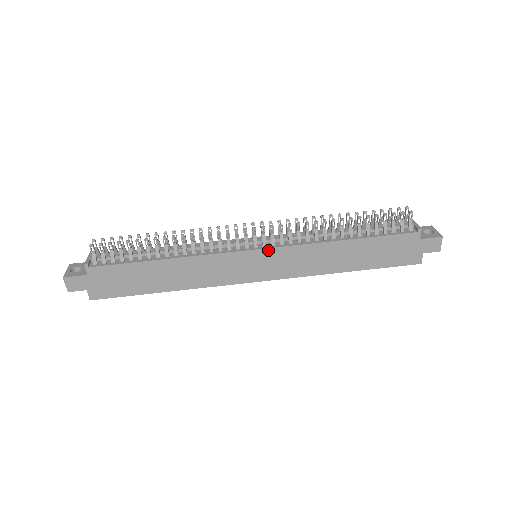
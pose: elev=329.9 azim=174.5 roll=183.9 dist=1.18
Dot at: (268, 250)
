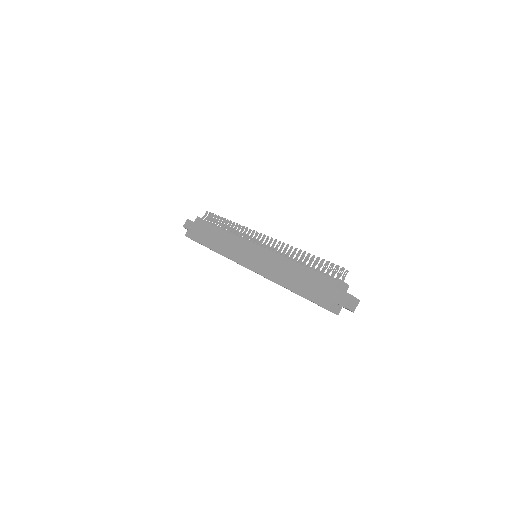
Dot at: (260, 248)
